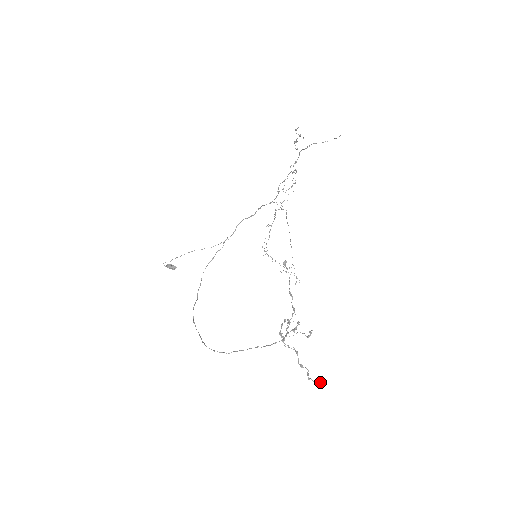
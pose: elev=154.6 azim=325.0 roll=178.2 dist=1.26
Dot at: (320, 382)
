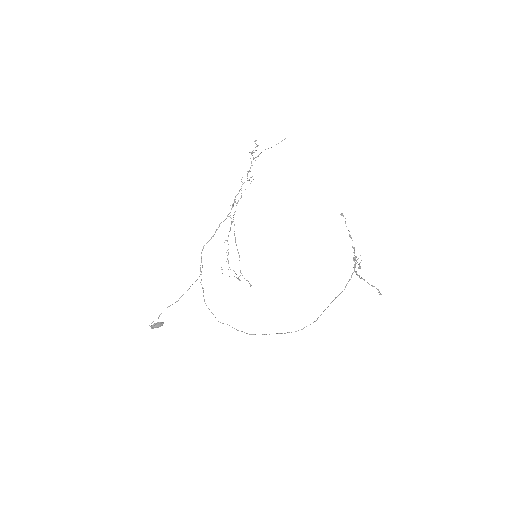
Dot at: (380, 294)
